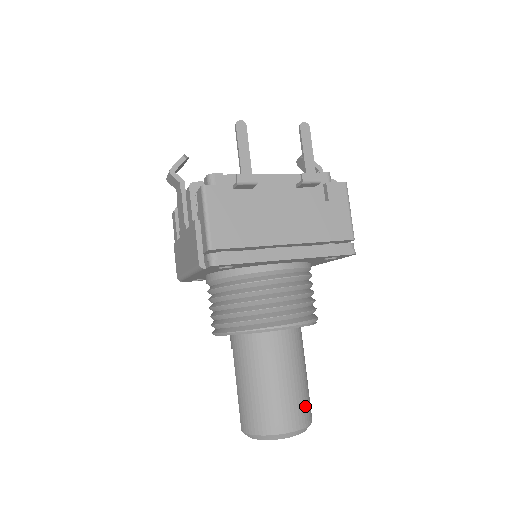
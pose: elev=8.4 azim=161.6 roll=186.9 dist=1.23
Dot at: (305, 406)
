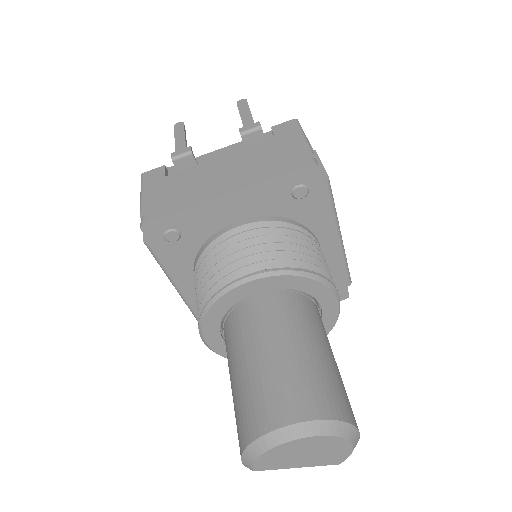
Dot at: (317, 389)
